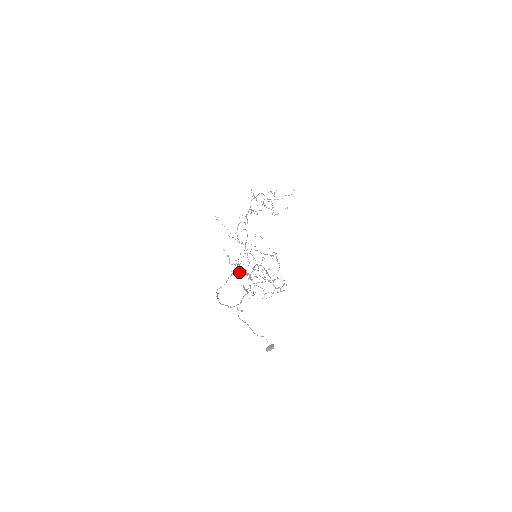
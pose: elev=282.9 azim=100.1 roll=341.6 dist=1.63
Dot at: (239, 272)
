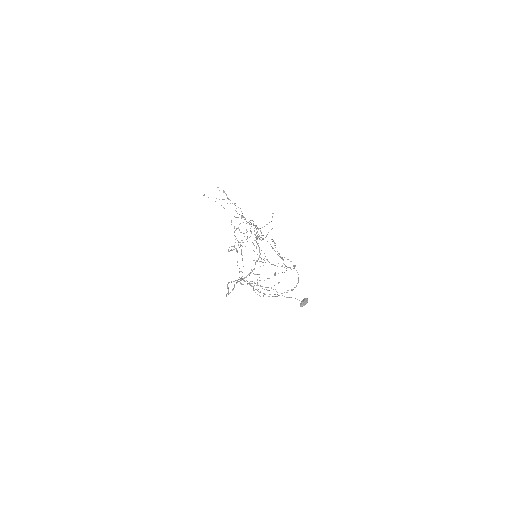
Dot at: (241, 216)
